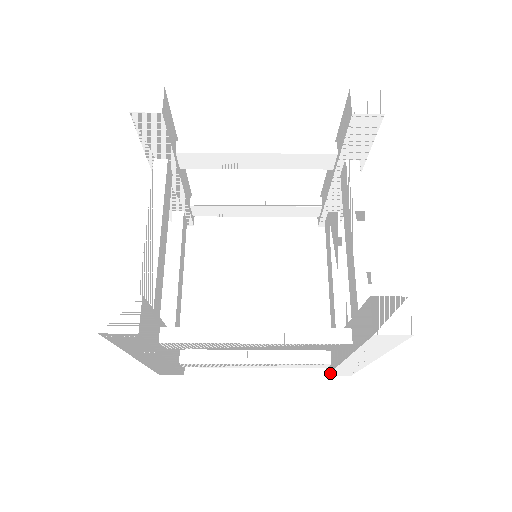
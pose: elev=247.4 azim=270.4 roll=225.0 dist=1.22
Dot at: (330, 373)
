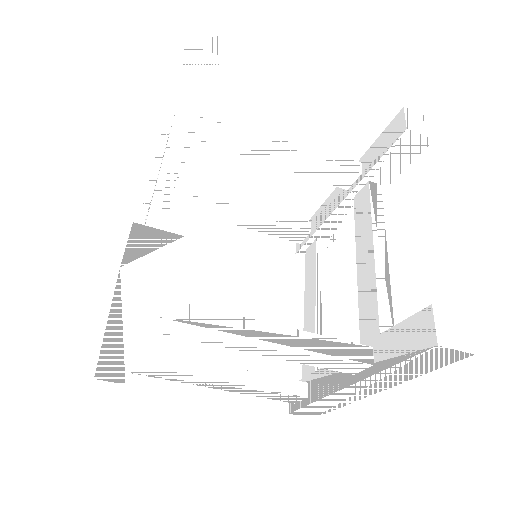
Dot at: (300, 409)
